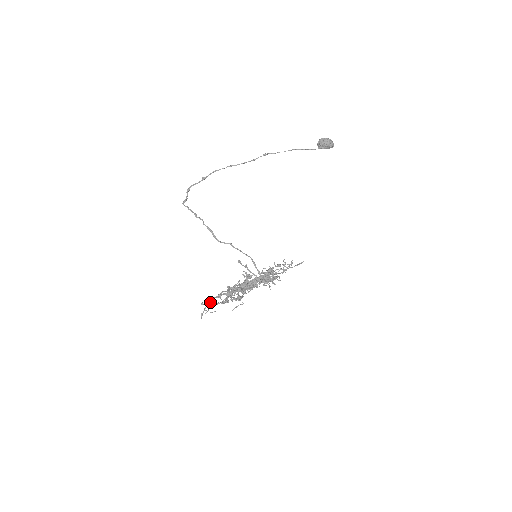
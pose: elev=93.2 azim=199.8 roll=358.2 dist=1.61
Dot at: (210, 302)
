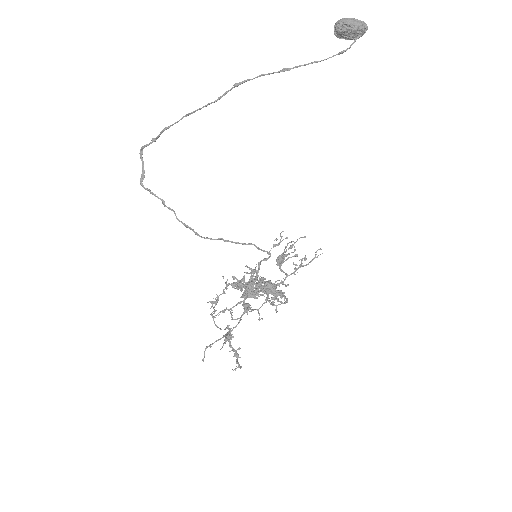
Dot at: (216, 301)
